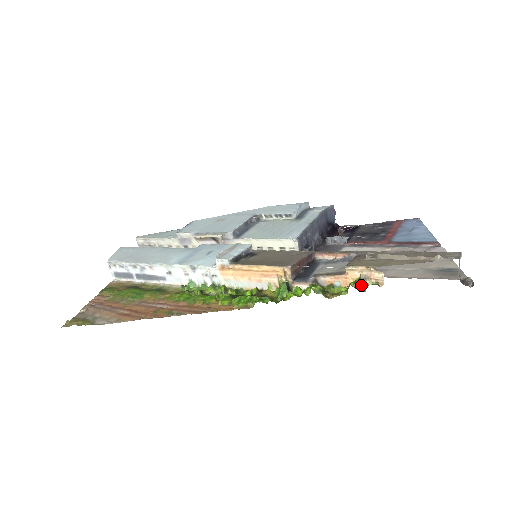
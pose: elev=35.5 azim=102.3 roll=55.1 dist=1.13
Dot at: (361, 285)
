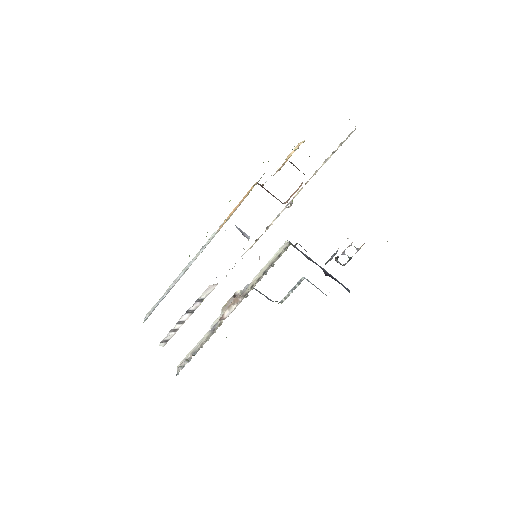
Dot at: occluded
